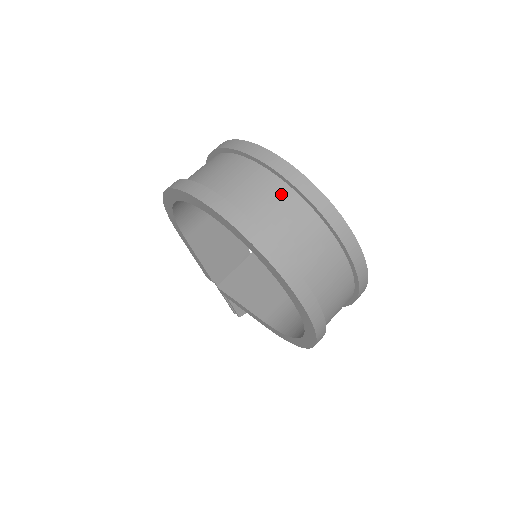
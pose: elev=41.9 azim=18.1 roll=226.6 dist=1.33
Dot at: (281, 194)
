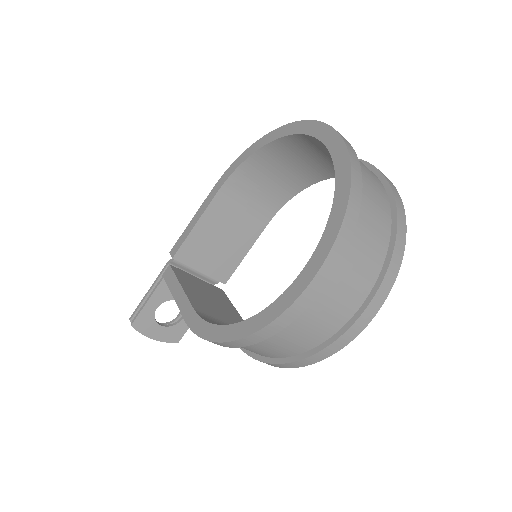
Dot at: (380, 189)
